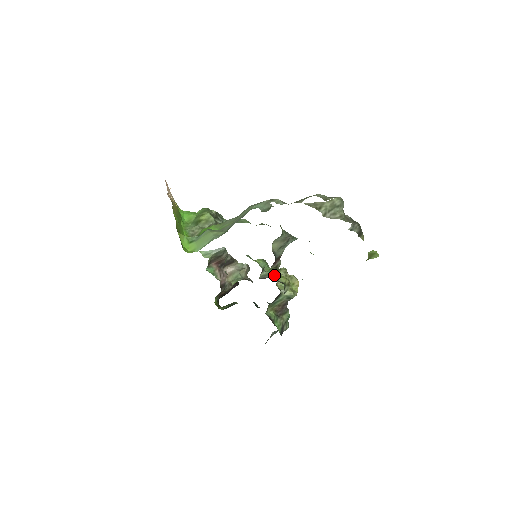
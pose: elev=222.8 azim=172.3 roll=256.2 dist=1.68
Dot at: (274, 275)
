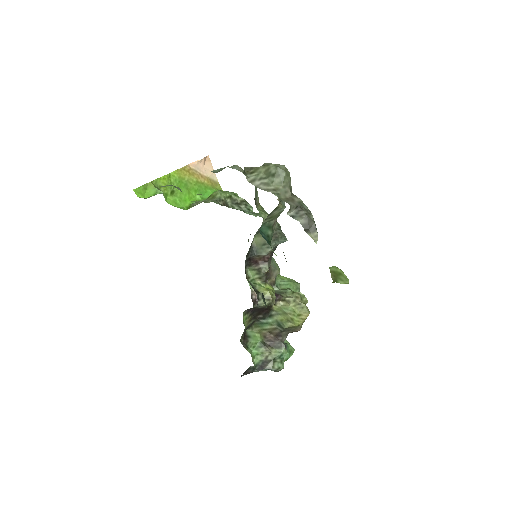
Dot at: (257, 281)
